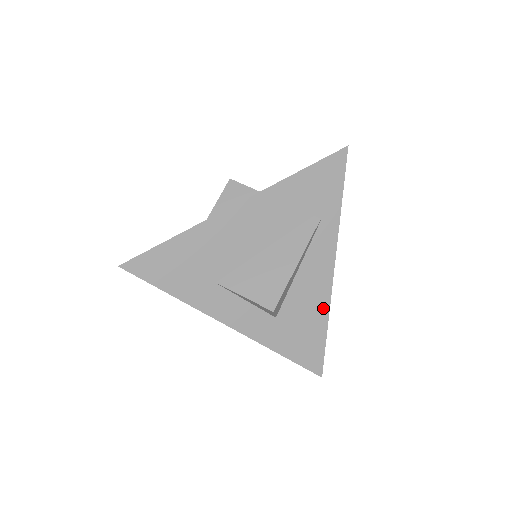
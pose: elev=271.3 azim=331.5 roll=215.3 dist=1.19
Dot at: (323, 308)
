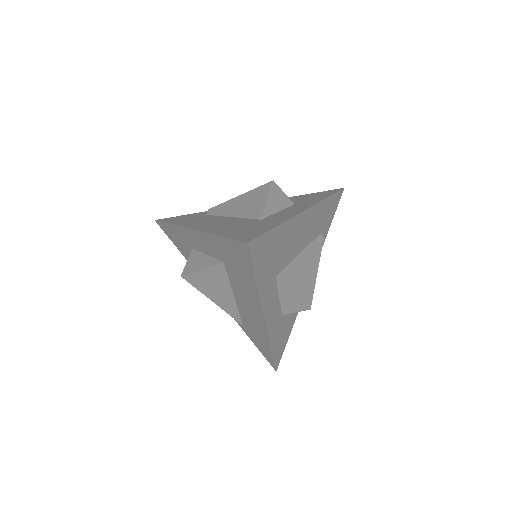
Dot at: occluded
